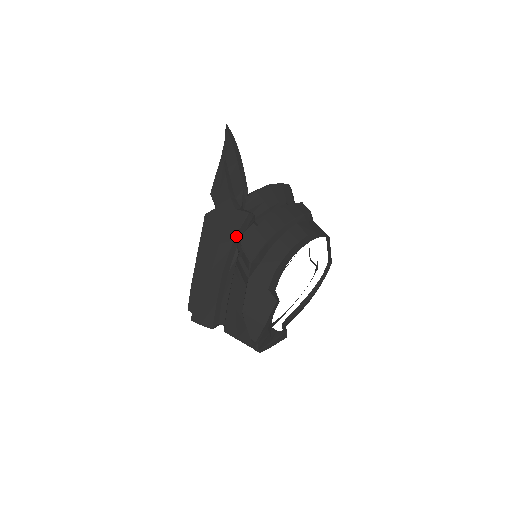
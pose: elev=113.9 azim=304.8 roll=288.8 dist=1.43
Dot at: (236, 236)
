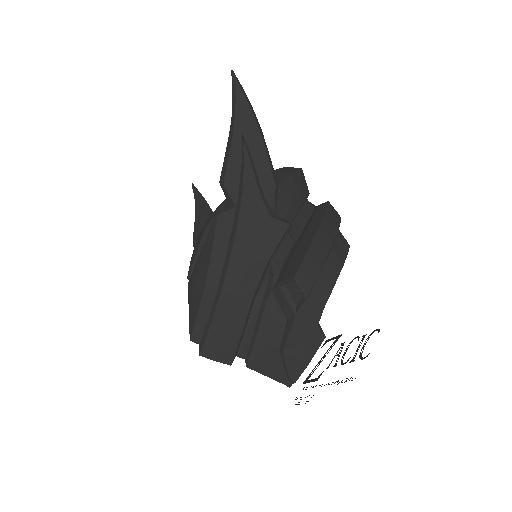
Dot at: (272, 254)
